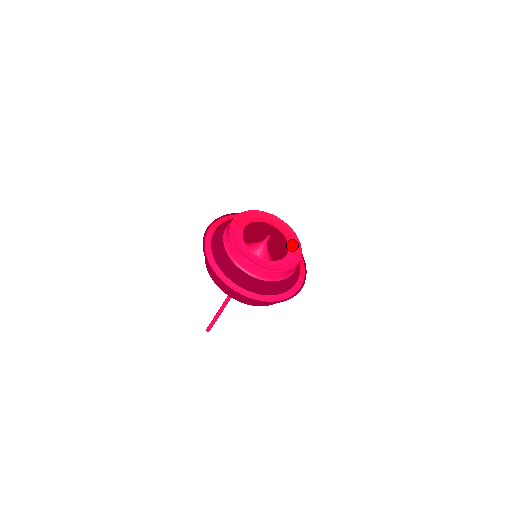
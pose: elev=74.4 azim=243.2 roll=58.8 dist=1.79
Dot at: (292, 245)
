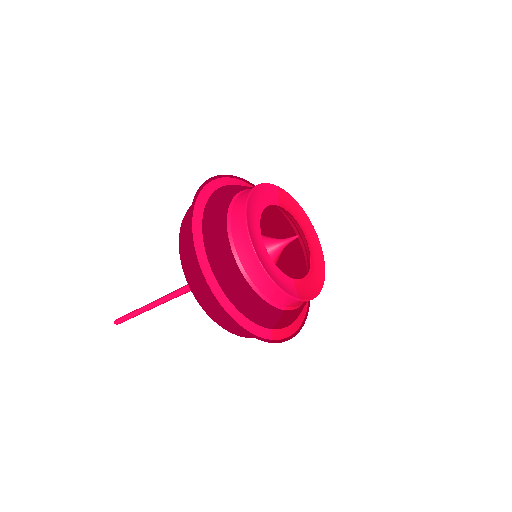
Dot at: (306, 285)
